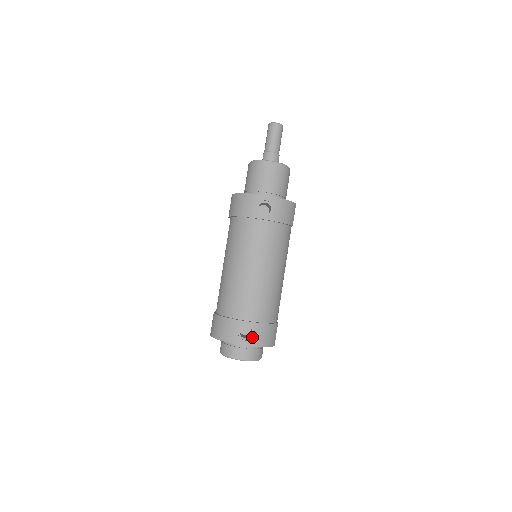
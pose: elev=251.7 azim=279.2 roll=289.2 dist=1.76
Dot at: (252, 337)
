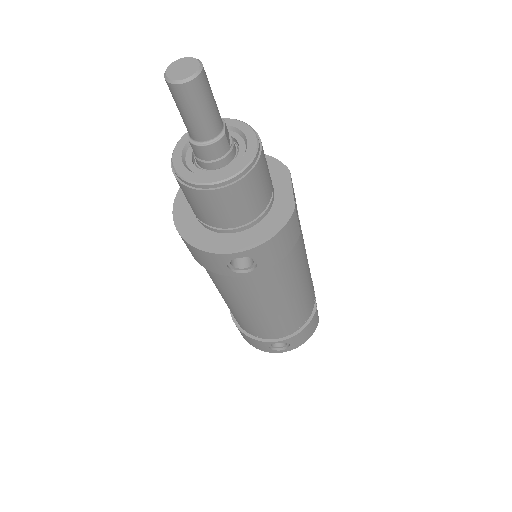
Dot at: (288, 346)
